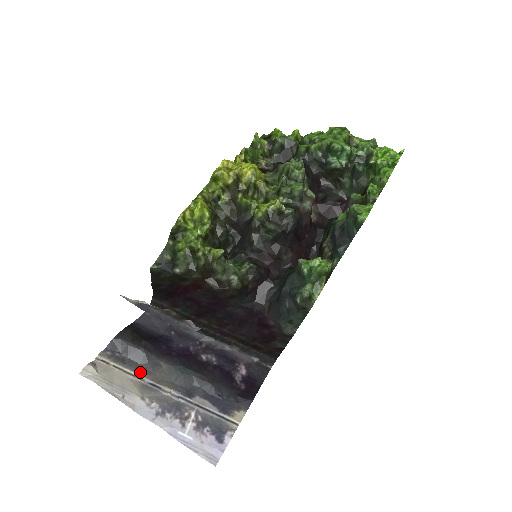
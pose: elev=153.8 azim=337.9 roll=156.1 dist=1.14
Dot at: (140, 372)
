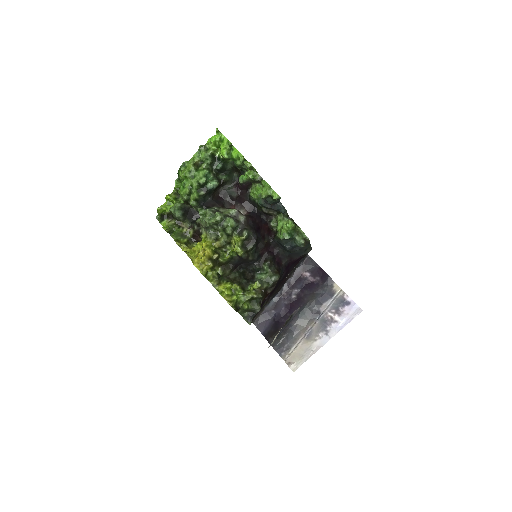
Dot at: (298, 338)
